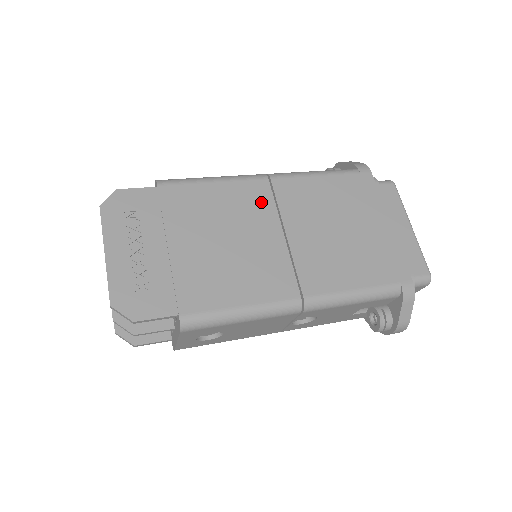
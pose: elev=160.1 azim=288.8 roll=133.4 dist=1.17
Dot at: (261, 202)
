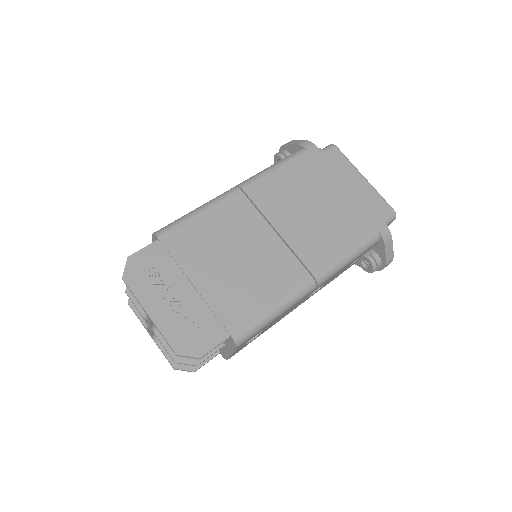
Dot at: (245, 213)
